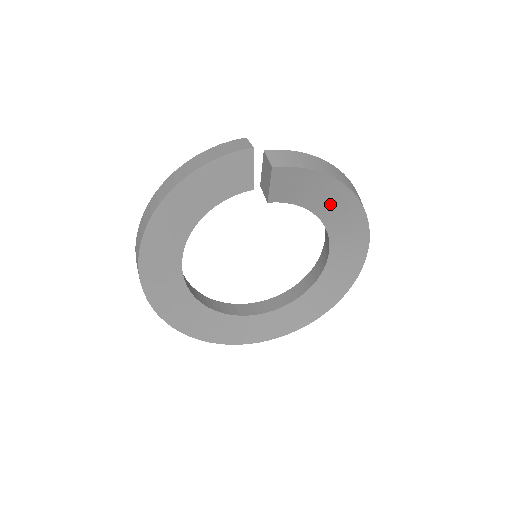
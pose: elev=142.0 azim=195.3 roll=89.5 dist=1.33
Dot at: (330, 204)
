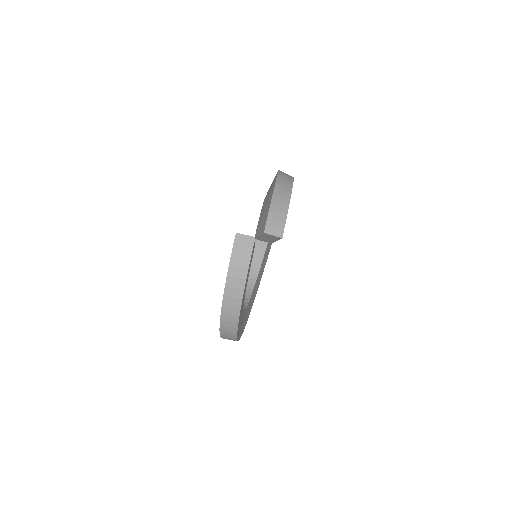
Dot at: occluded
